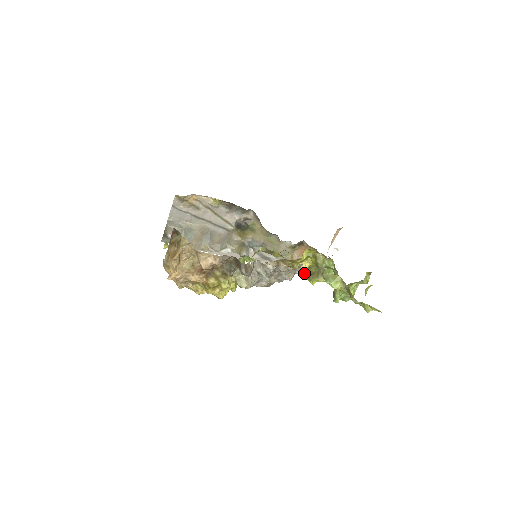
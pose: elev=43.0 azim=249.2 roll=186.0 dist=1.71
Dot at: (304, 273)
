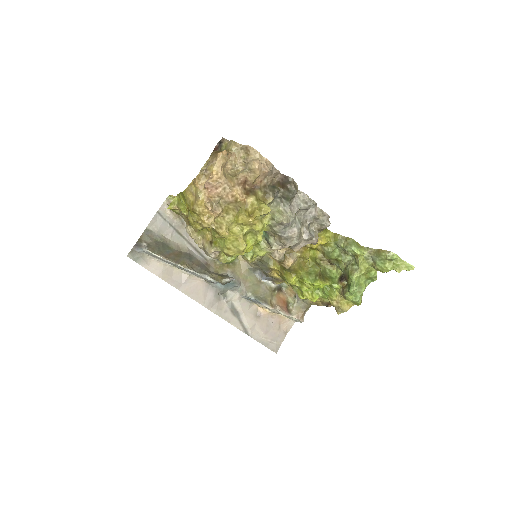
Dot at: (307, 277)
